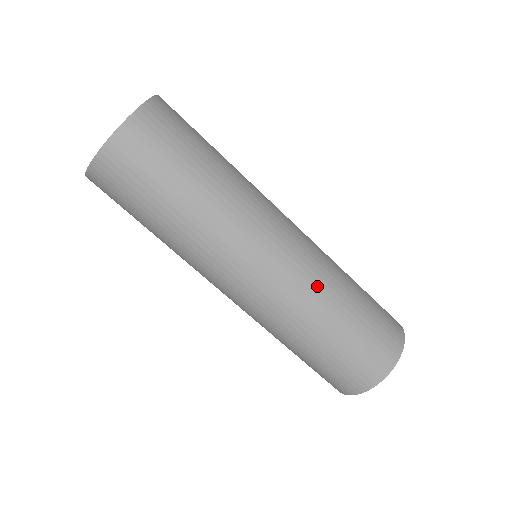
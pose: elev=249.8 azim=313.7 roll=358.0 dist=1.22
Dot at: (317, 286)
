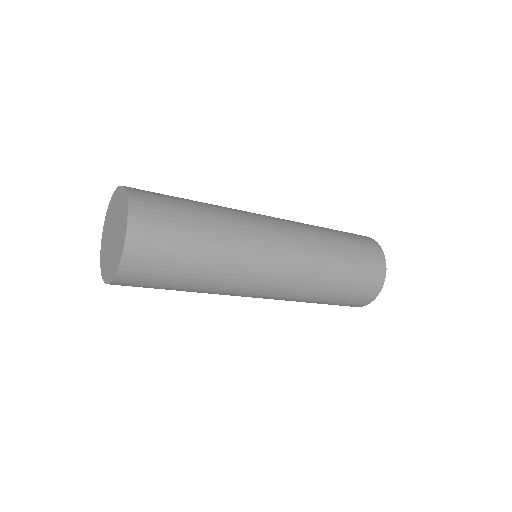
Dot at: (292, 300)
